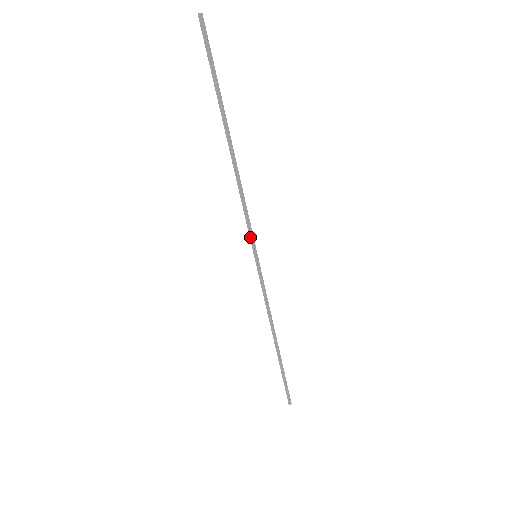
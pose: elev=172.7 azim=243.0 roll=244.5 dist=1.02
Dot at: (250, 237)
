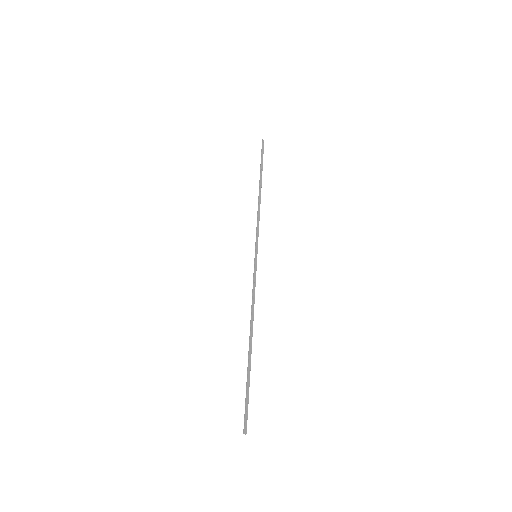
Dot at: (257, 241)
